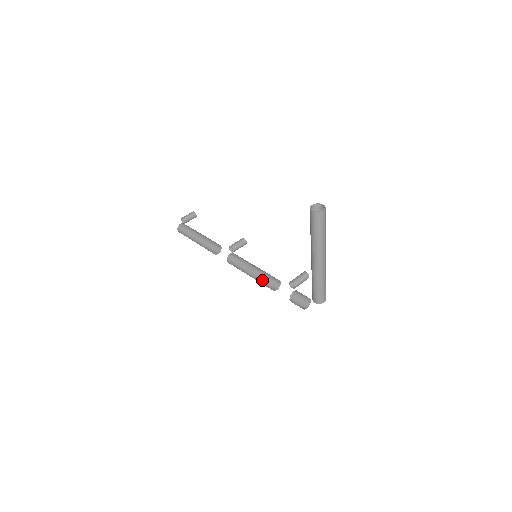
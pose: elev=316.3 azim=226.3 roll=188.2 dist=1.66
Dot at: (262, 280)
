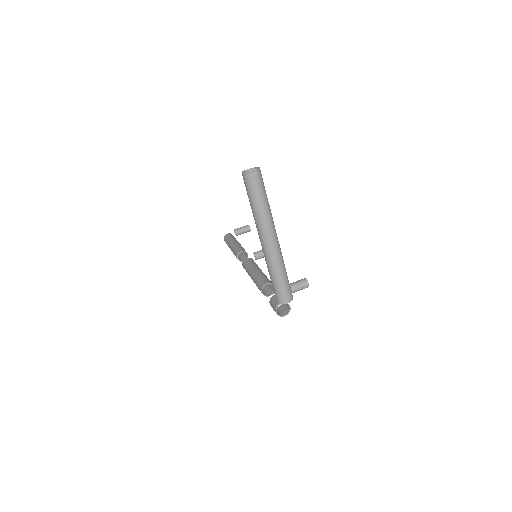
Dot at: (257, 283)
